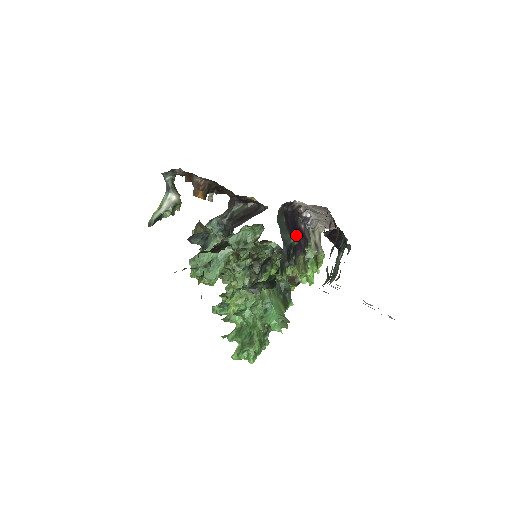
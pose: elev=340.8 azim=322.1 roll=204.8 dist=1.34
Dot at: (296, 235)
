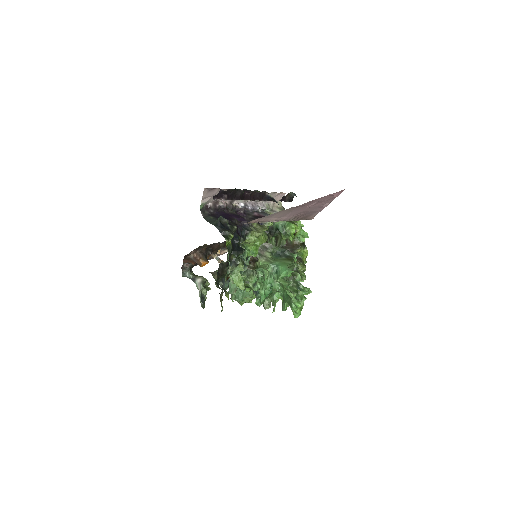
Dot at: (233, 218)
